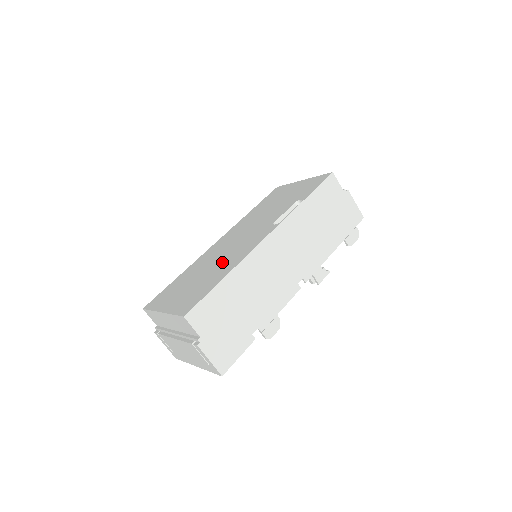
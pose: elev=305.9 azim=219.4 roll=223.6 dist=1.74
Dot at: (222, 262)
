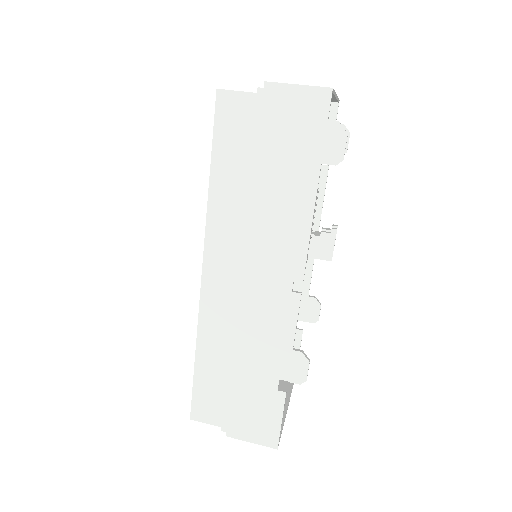
Dot at: occluded
